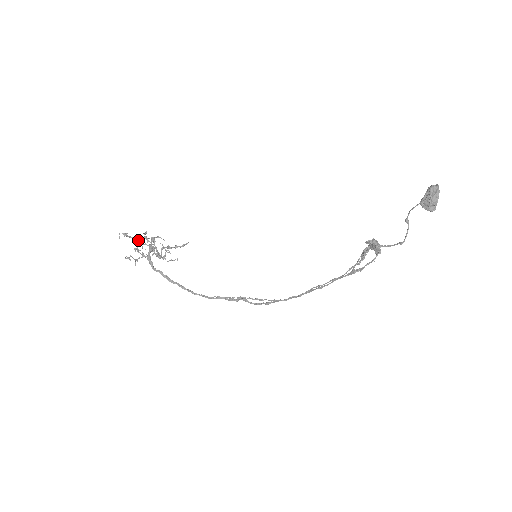
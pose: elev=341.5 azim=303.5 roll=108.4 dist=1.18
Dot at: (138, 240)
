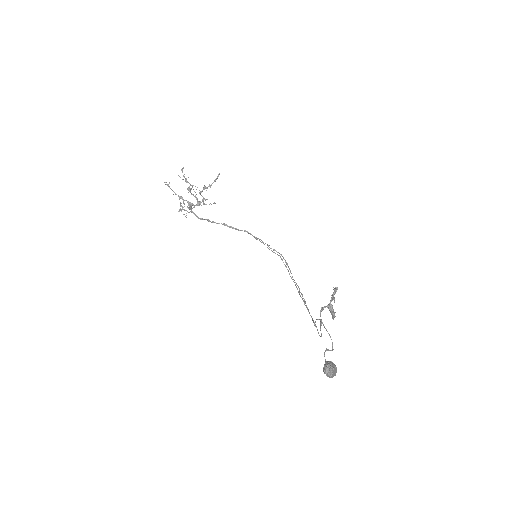
Dot at: (178, 195)
